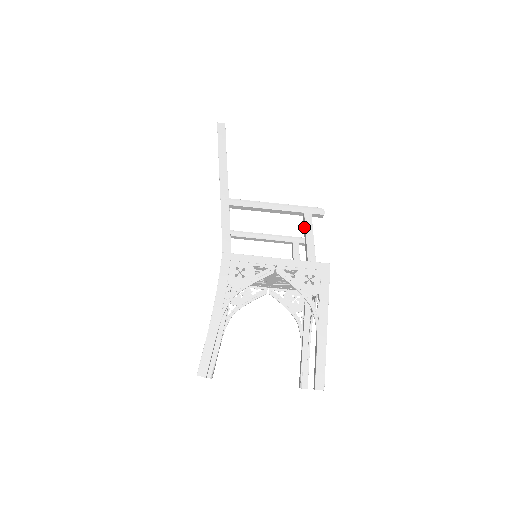
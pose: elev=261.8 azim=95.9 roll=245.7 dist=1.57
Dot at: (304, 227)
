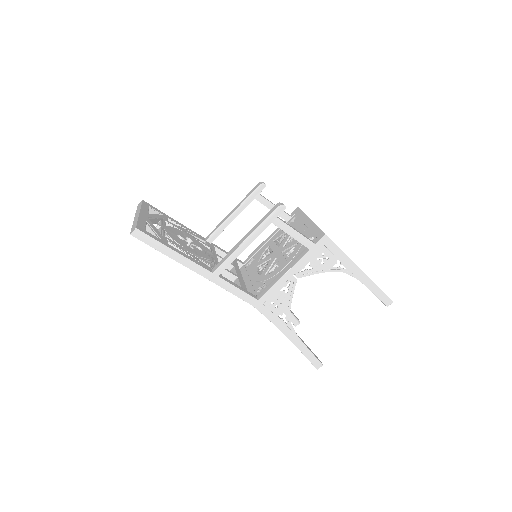
Dot at: (281, 229)
